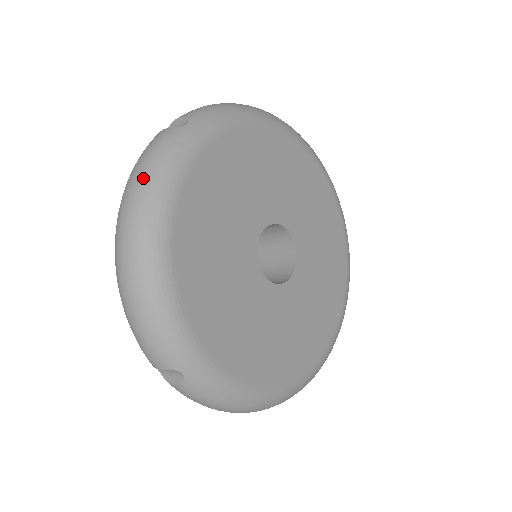
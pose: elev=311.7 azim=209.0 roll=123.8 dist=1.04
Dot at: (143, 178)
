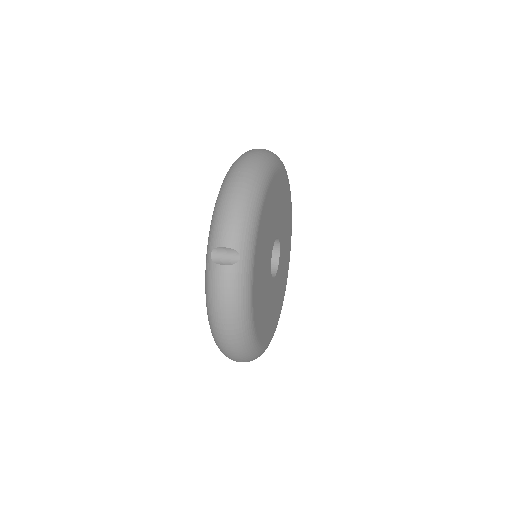
Dot at: (233, 313)
